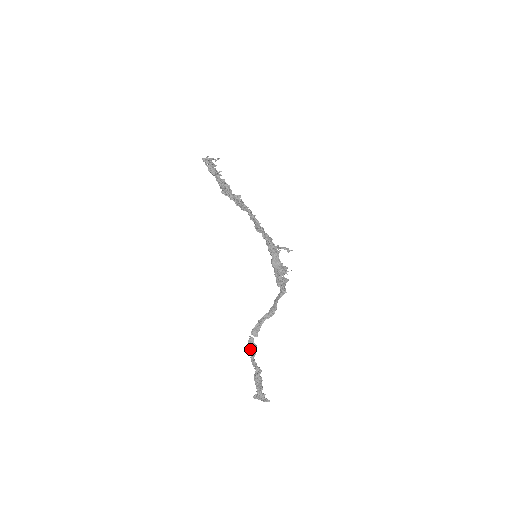
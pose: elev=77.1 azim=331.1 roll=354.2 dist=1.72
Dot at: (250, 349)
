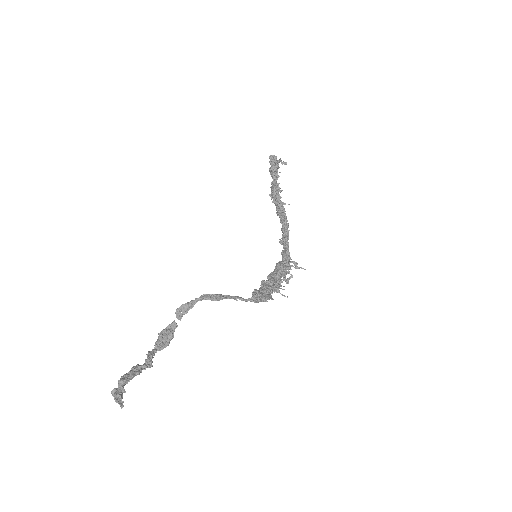
Dot at: (161, 332)
